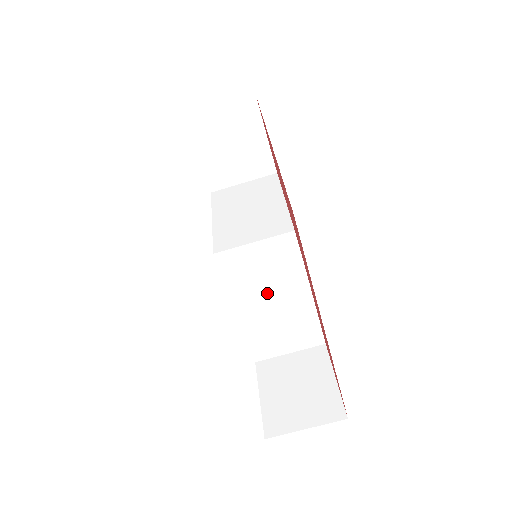
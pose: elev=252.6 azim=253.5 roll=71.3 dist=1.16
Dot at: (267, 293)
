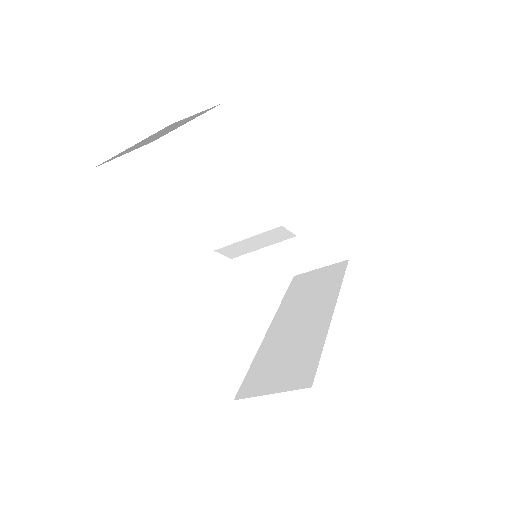
Dot at: occluded
